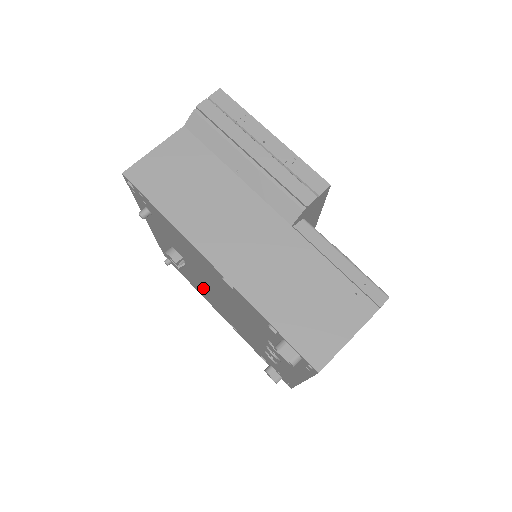
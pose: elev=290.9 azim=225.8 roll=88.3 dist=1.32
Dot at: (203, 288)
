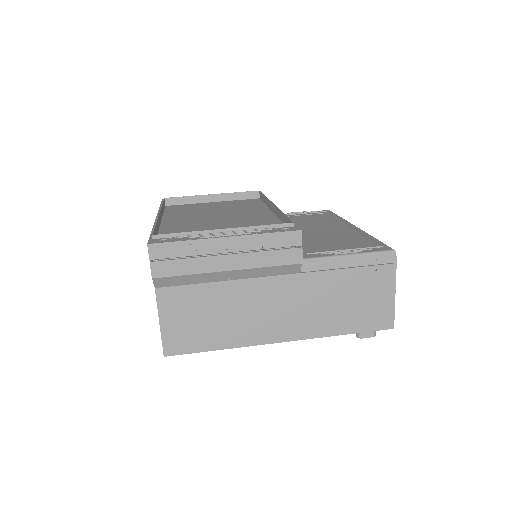
Dot at: occluded
